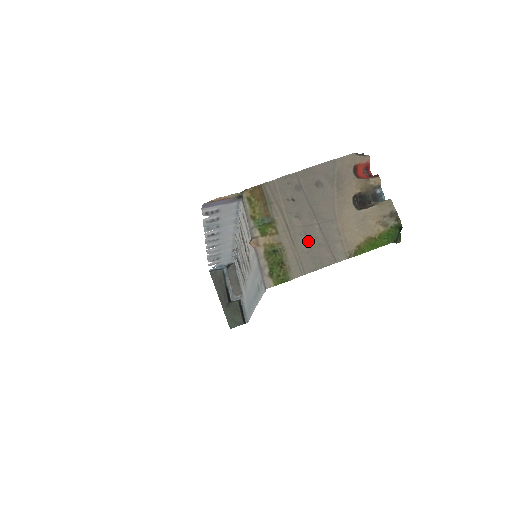
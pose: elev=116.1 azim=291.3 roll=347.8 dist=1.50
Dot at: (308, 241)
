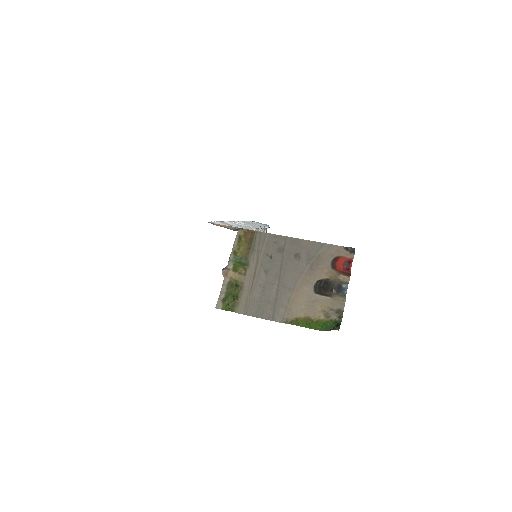
Dot at: (262, 294)
